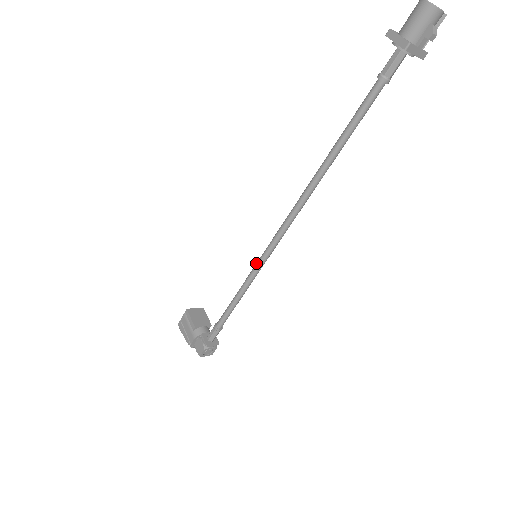
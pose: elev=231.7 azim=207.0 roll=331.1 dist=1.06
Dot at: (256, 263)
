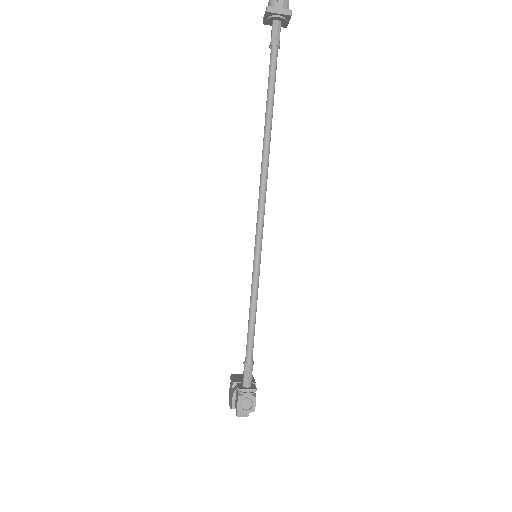
Dot at: (254, 258)
